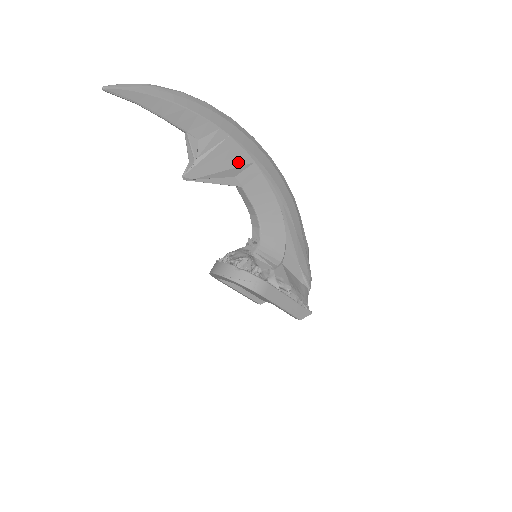
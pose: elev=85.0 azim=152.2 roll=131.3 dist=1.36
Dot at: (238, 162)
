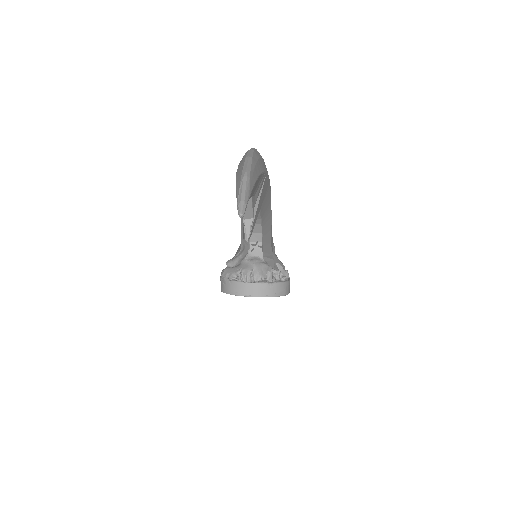
Dot at: (265, 191)
